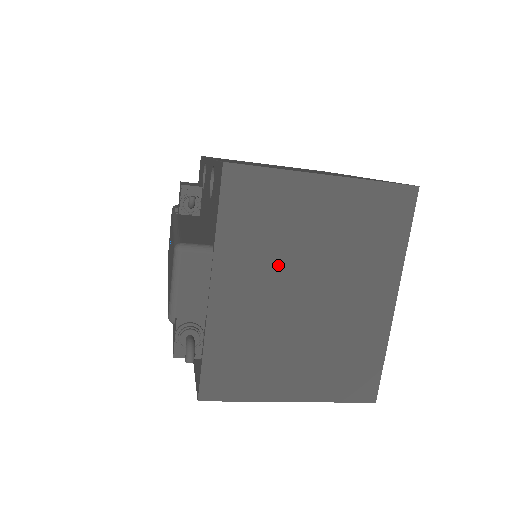
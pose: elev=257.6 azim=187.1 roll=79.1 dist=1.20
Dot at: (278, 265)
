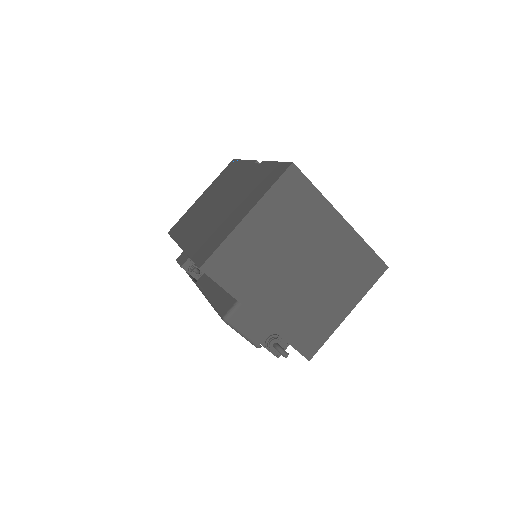
Dot at: (274, 274)
